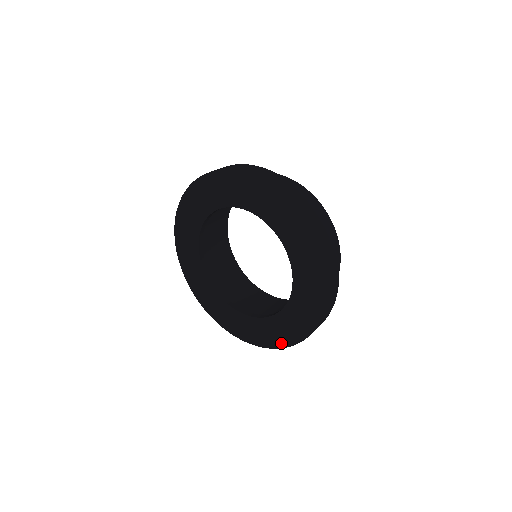
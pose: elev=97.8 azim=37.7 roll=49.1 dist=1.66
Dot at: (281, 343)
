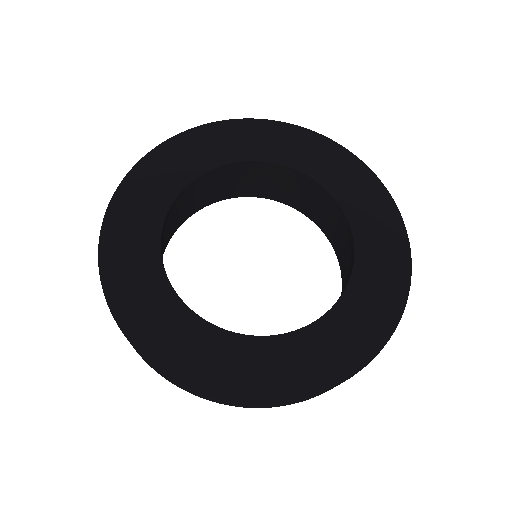
Dot at: (285, 390)
